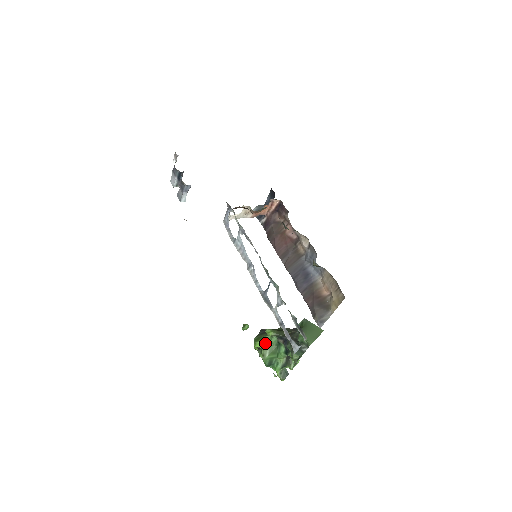
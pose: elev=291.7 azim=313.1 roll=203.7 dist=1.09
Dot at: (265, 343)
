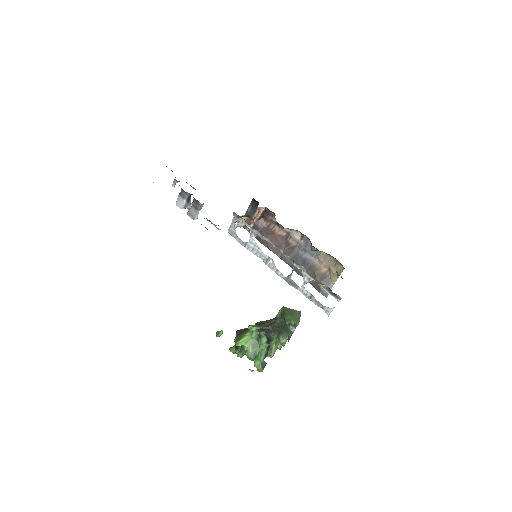
Dot at: (246, 340)
